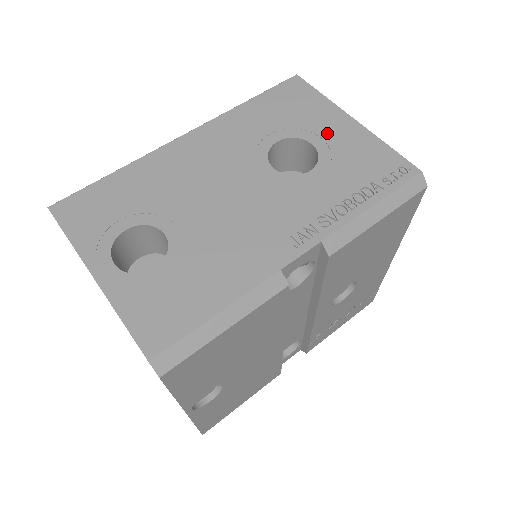
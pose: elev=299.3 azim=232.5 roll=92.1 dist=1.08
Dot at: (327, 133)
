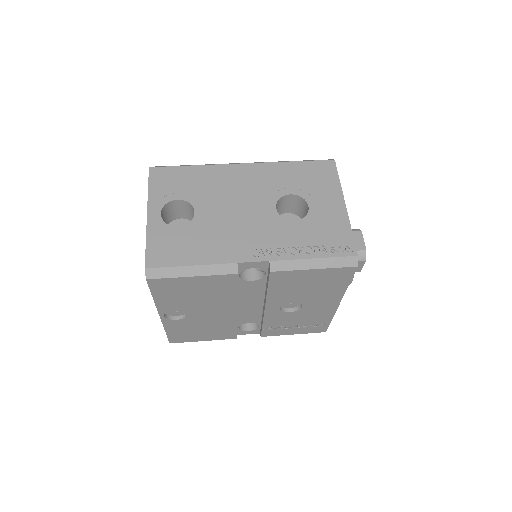
Dot at: (322, 204)
